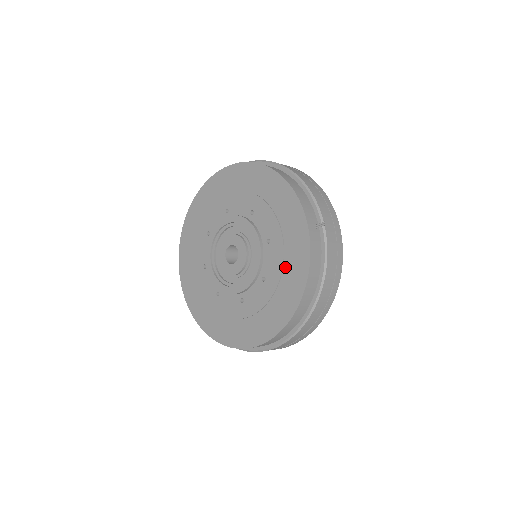
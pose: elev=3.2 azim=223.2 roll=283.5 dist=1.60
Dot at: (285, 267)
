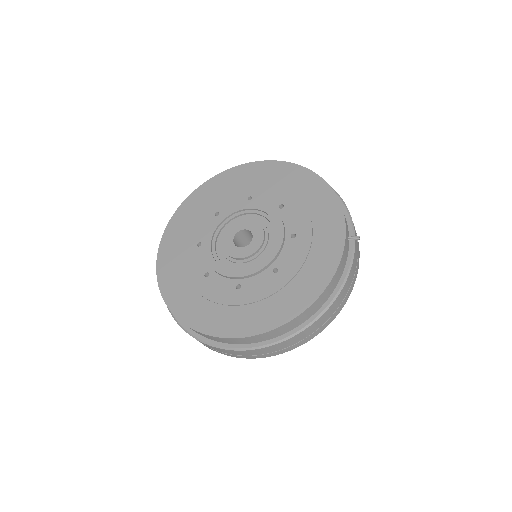
Dot at: (306, 264)
